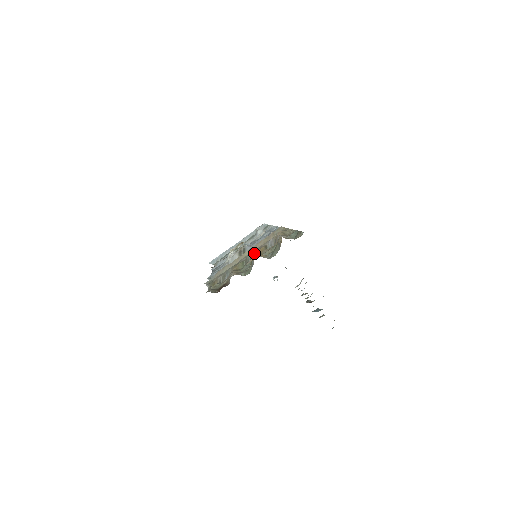
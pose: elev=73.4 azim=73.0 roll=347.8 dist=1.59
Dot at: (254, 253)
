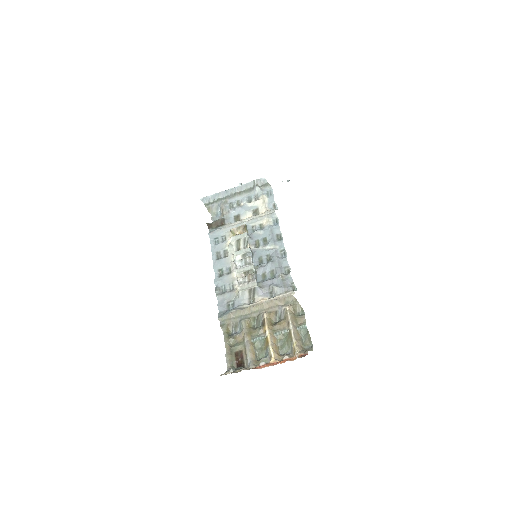
Dot at: (266, 320)
